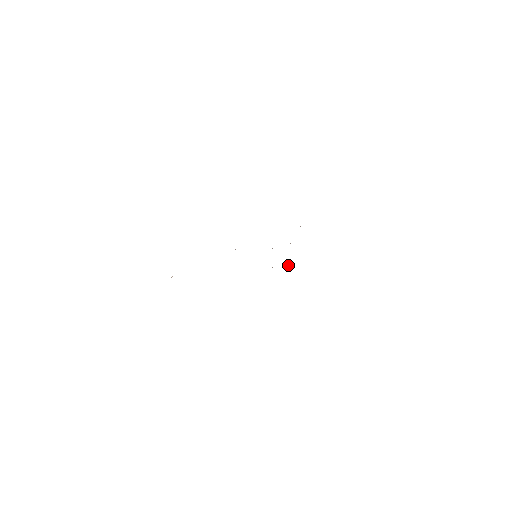
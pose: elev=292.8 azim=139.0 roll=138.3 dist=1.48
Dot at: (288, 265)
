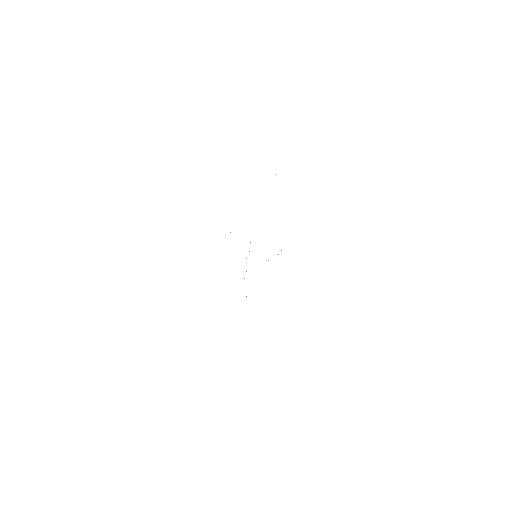
Dot at: occluded
